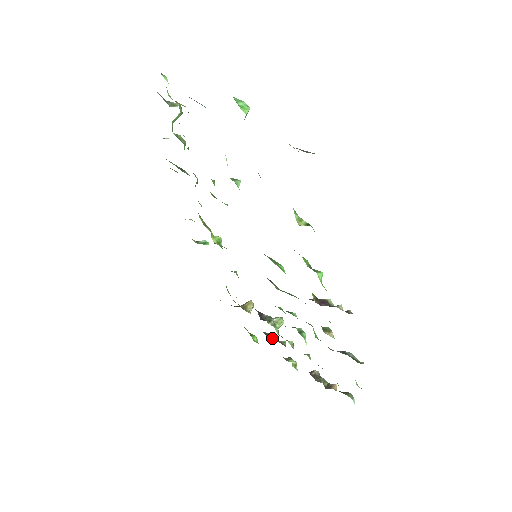
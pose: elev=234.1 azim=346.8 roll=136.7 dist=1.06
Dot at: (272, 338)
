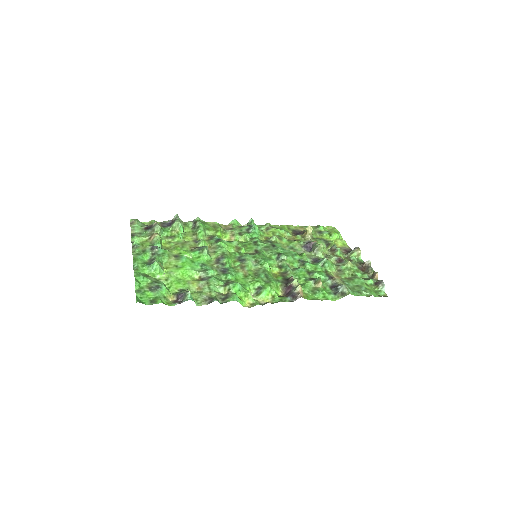
Dot at: (328, 251)
